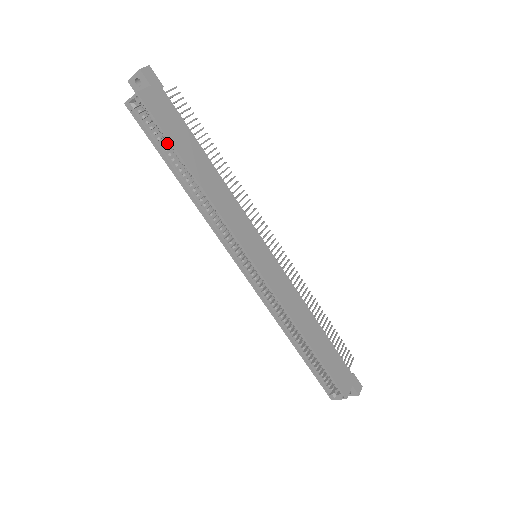
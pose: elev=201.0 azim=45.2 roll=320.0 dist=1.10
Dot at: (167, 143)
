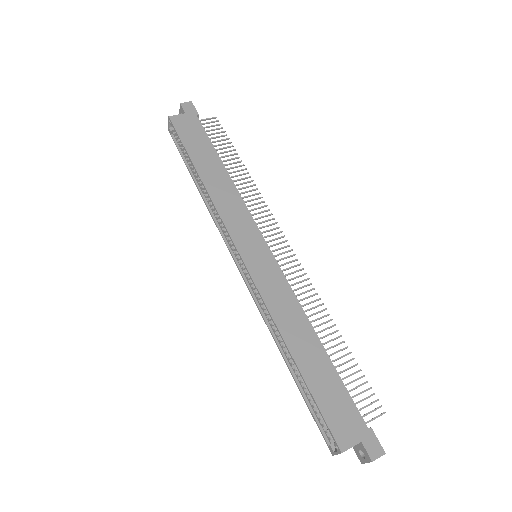
Dot at: occluded
